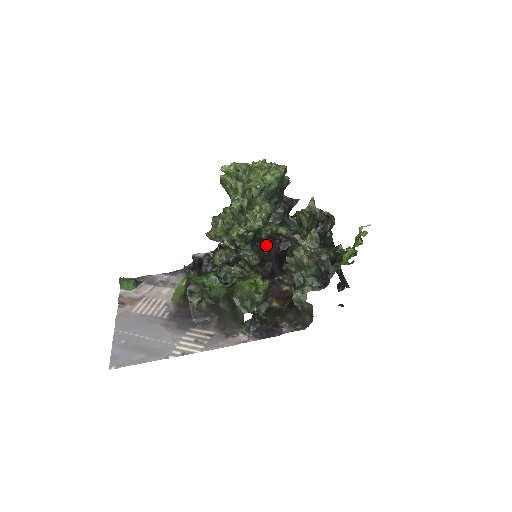
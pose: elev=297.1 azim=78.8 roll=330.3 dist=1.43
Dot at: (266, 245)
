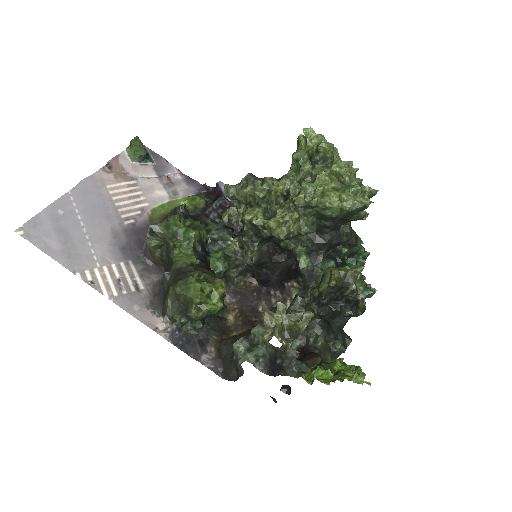
Dot at: (282, 252)
